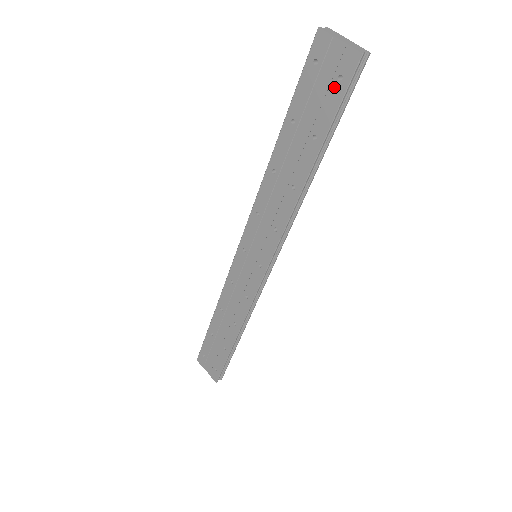
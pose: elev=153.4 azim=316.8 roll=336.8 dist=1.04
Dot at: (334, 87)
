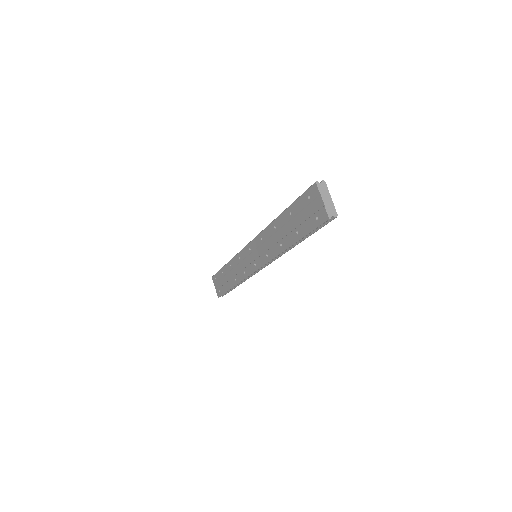
Dot at: (313, 219)
